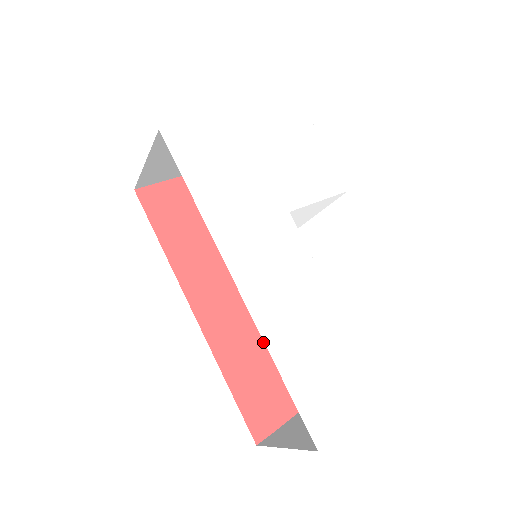
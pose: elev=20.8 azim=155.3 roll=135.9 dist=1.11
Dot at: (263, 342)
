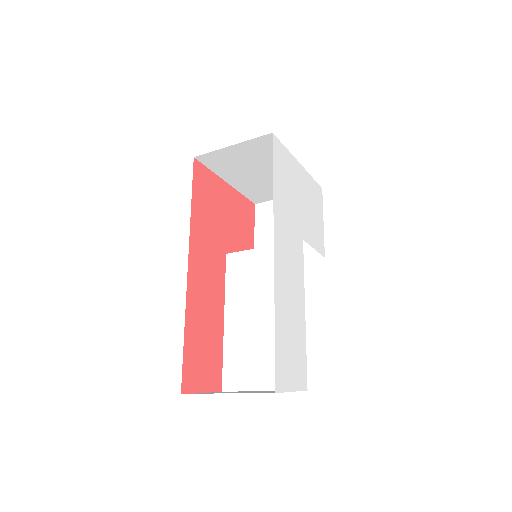
Dot at: (213, 323)
